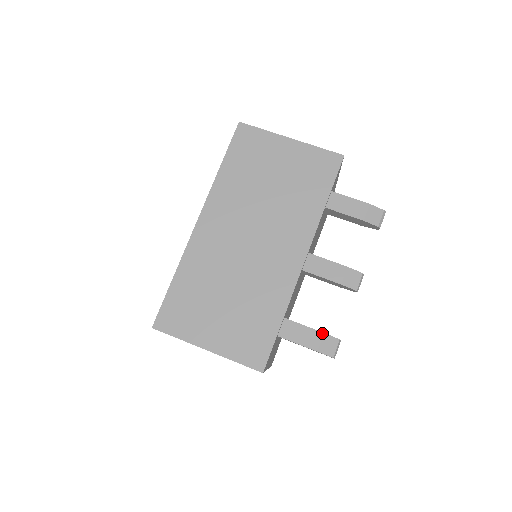
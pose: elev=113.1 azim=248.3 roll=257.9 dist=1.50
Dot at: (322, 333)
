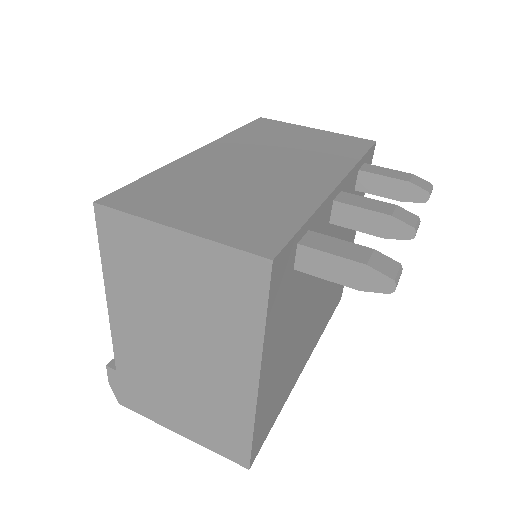
Dot at: (371, 249)
